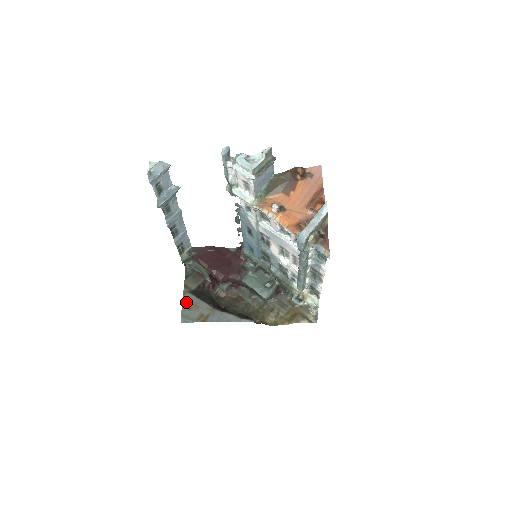
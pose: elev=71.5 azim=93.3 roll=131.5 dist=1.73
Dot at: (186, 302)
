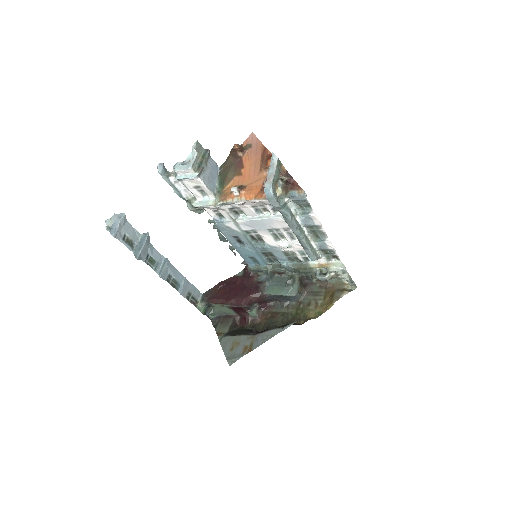
Dot at: (225, 346)
